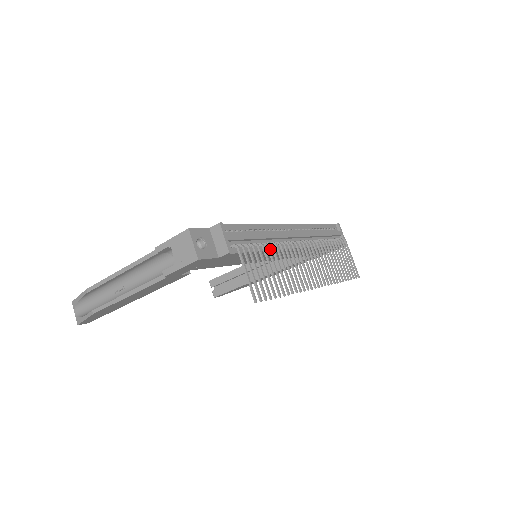
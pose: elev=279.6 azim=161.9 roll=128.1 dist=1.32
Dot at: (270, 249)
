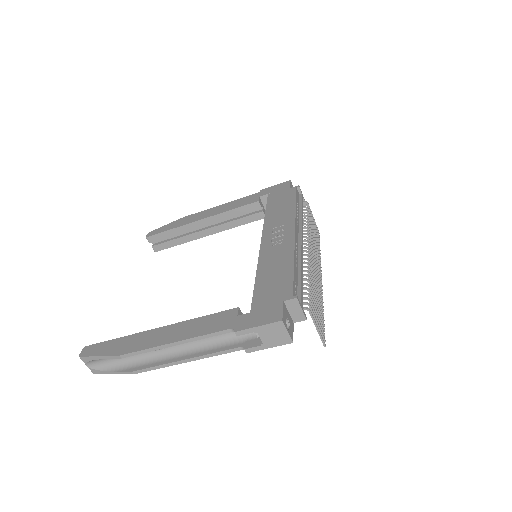
Dot at: occluded
